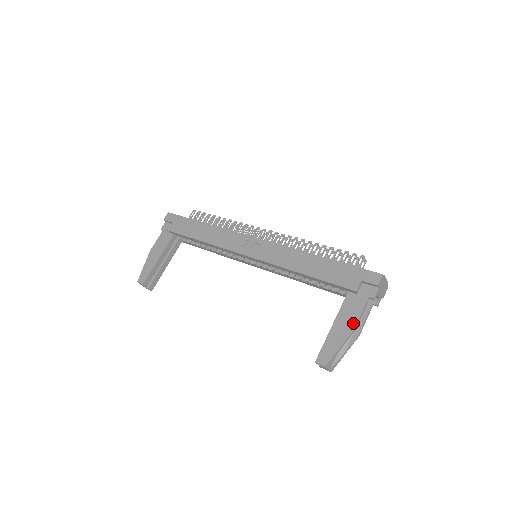
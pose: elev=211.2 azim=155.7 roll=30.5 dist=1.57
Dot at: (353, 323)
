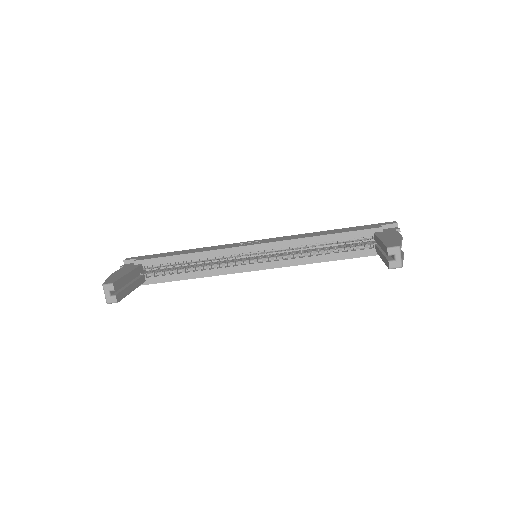
Dot at: (397, 235)
